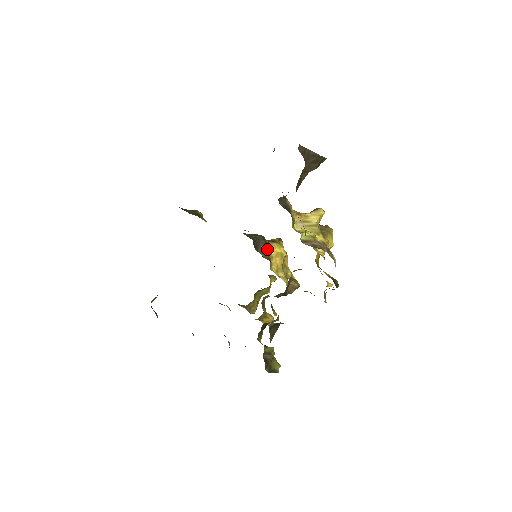
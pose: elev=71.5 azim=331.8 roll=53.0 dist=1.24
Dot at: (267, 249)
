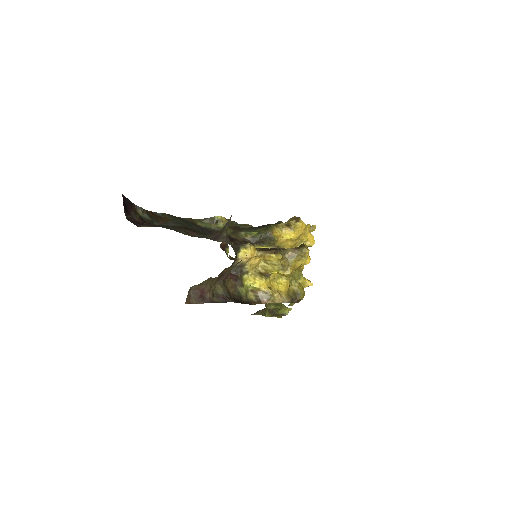
Dot at: (273, 242)
